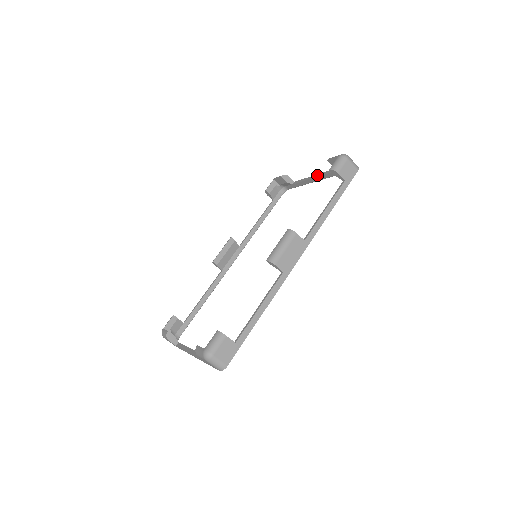
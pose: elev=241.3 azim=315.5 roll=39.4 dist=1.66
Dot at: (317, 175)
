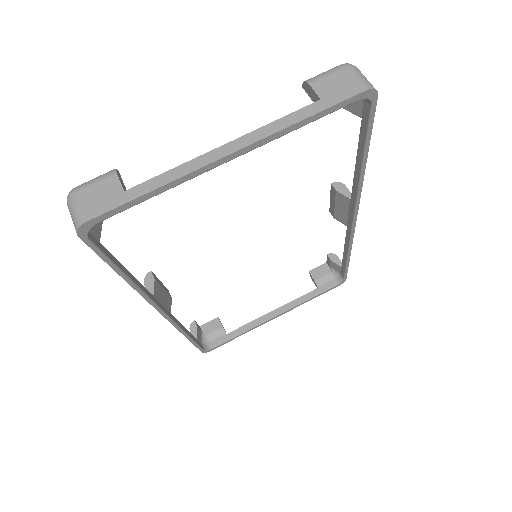
Dot at: (278, 308)
